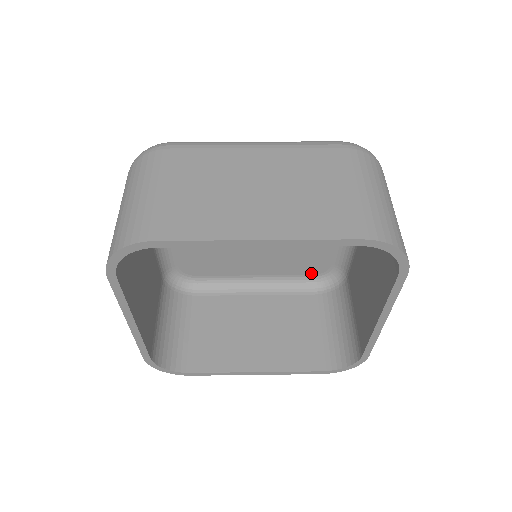
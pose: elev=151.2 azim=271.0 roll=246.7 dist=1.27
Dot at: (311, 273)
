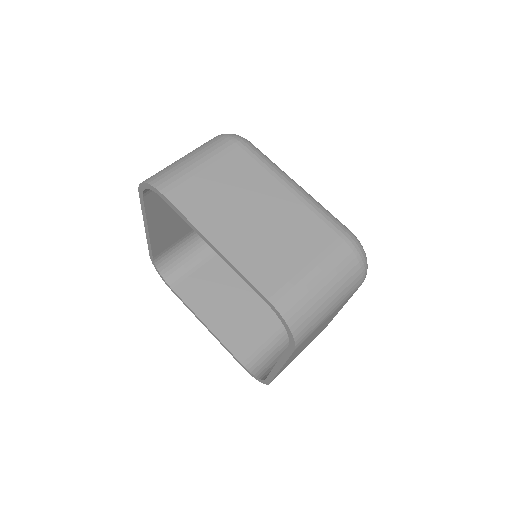
Dot at: occluded
